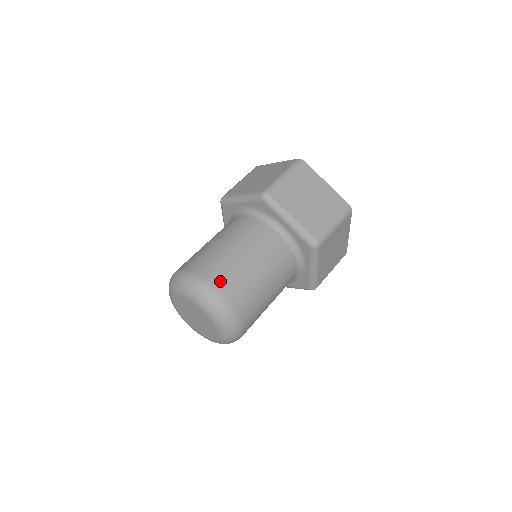
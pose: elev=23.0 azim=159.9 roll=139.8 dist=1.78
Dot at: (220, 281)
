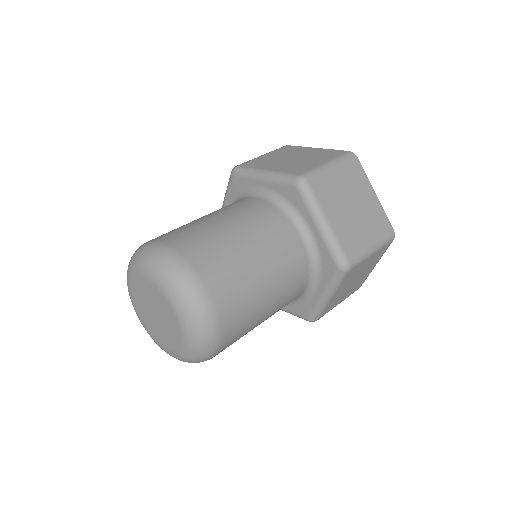
Dot at: (211, 275)
